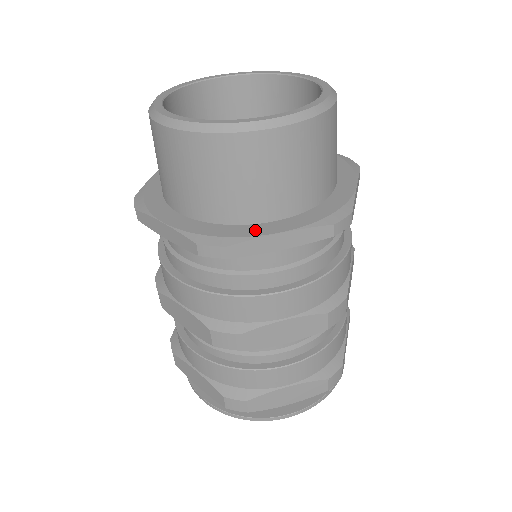
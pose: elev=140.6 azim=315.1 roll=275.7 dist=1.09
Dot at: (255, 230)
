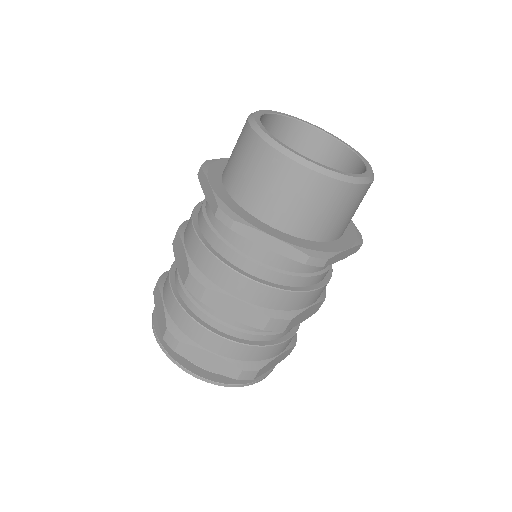
Dot at: (259, 224)
